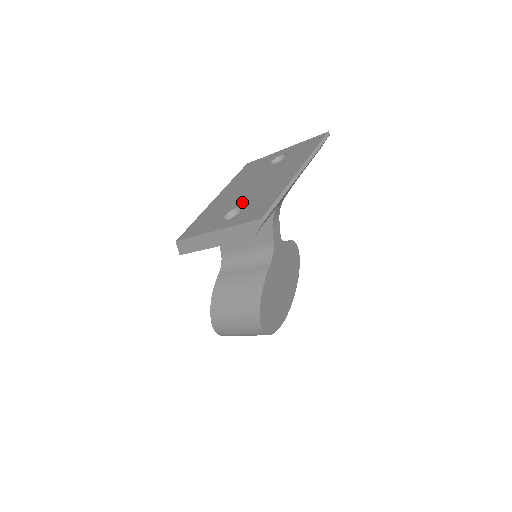
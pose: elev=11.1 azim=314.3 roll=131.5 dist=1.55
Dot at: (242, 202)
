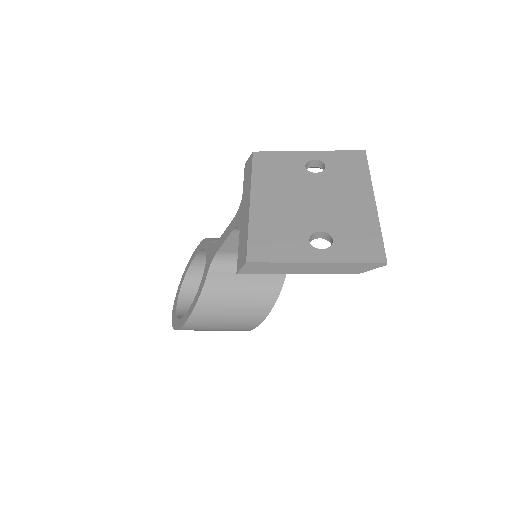
Dot at: (322, 225)
